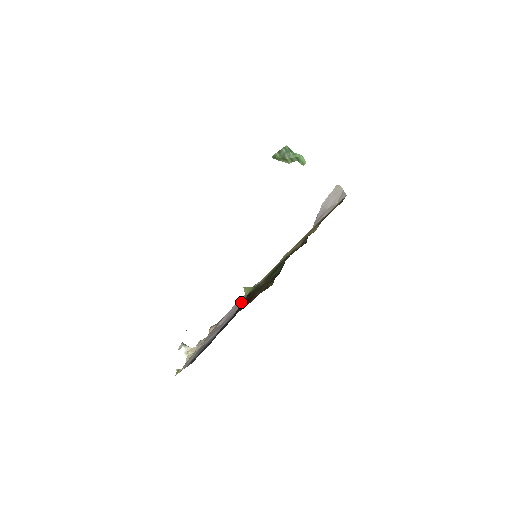
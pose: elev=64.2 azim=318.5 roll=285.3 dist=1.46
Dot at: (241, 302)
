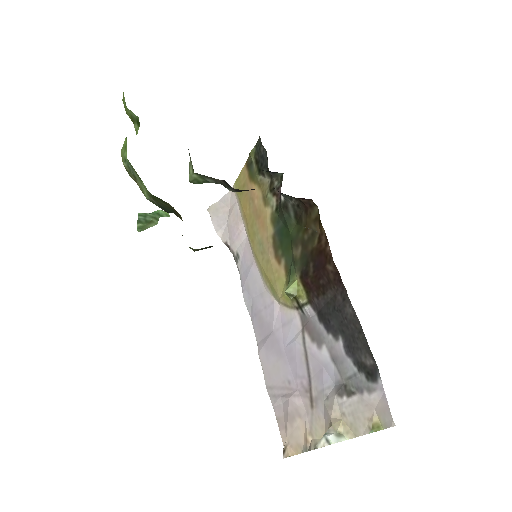
Dot at: (281, 359)
